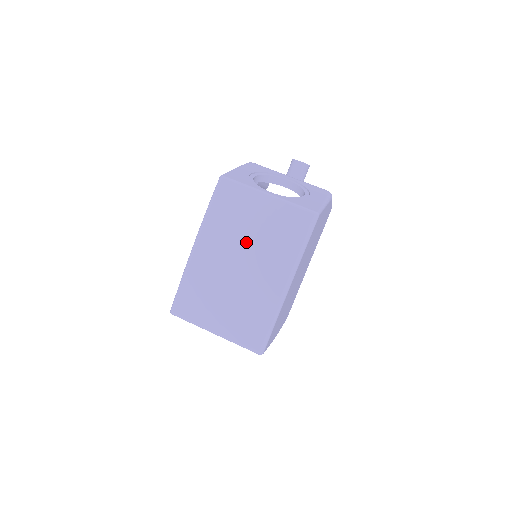
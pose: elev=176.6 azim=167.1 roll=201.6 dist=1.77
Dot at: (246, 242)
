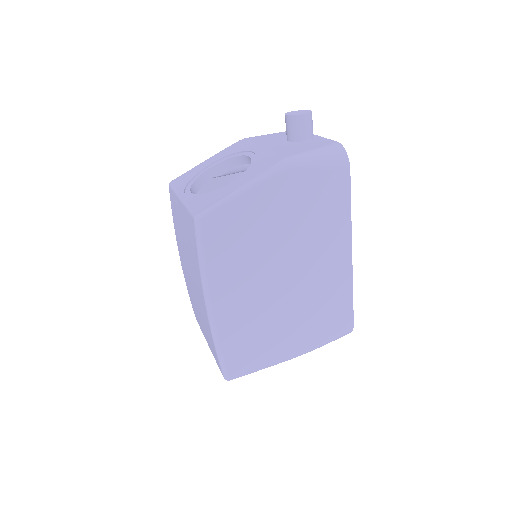
Dot at: (186, 255)
